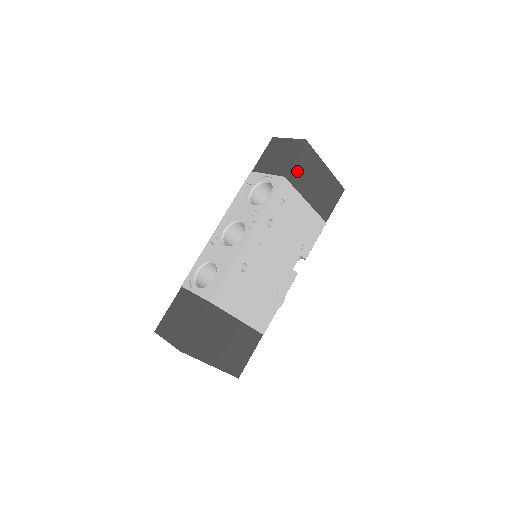
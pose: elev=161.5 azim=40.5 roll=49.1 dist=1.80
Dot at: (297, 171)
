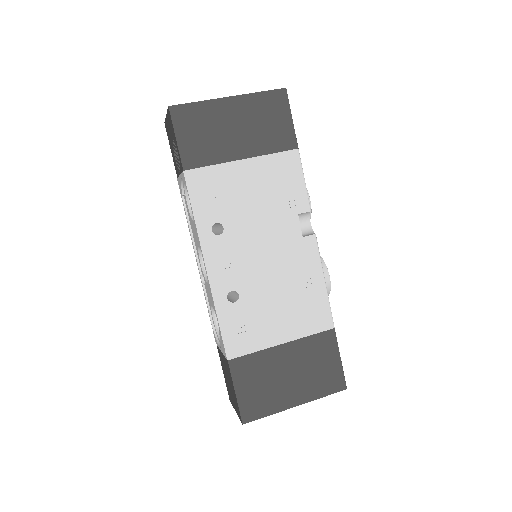
Dot at: (194, 147)
